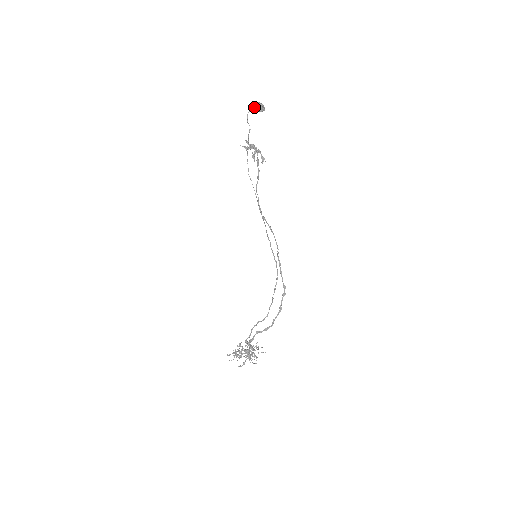
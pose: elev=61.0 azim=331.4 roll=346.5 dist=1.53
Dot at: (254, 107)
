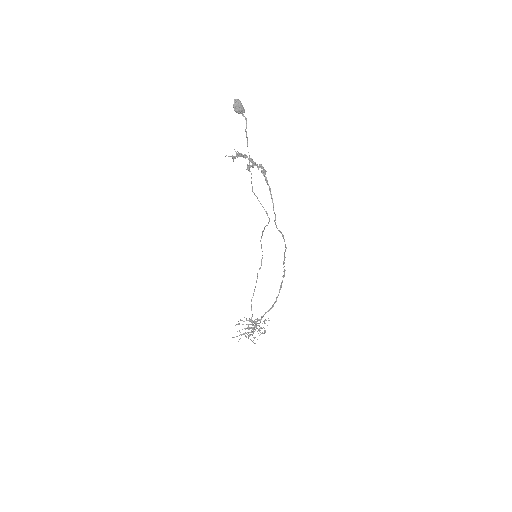
Dot at: (236, 108)
